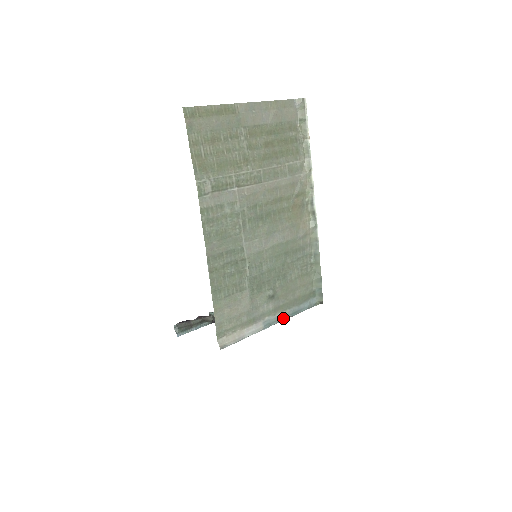
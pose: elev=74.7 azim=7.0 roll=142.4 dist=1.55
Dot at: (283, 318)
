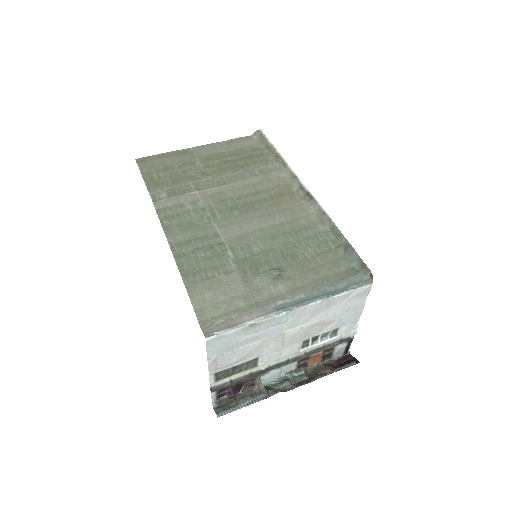
Dot at: (309, 300)
